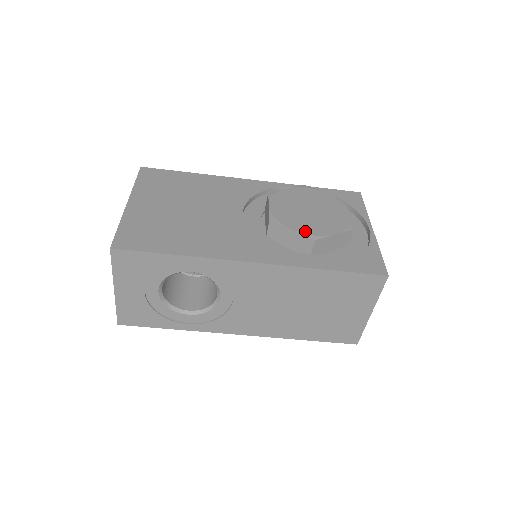
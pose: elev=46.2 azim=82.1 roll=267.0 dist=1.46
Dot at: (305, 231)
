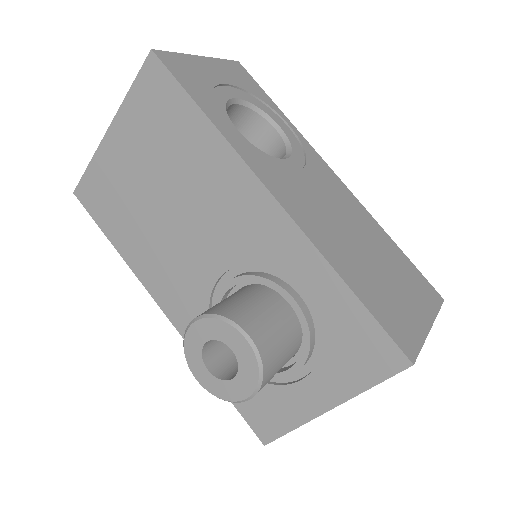
Dot at: occluded
